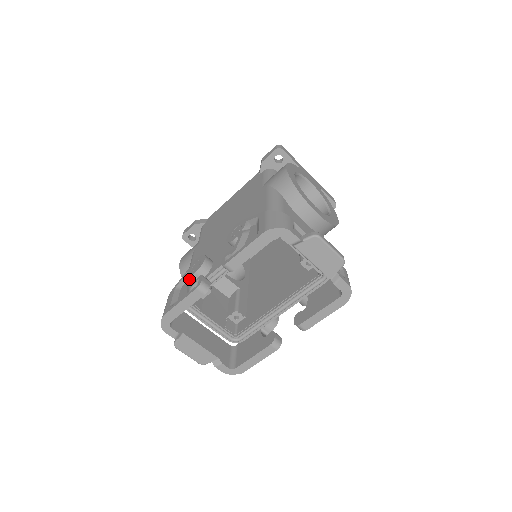
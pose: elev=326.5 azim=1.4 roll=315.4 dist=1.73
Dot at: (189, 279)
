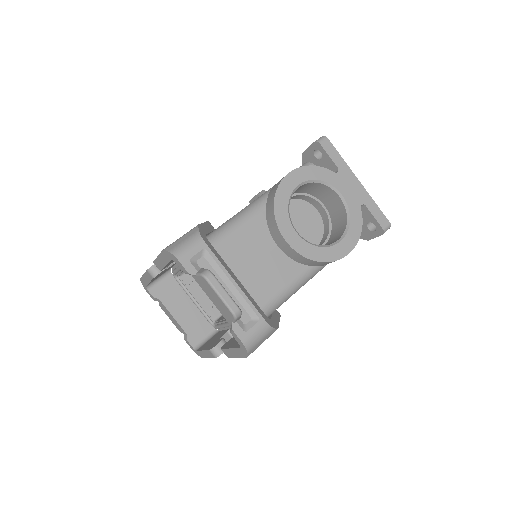
Dot at: occluded
